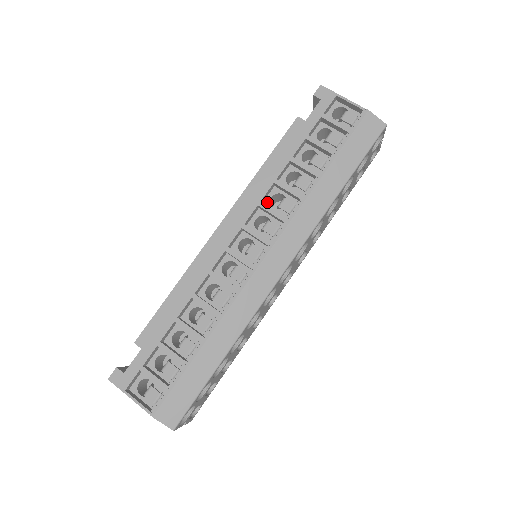
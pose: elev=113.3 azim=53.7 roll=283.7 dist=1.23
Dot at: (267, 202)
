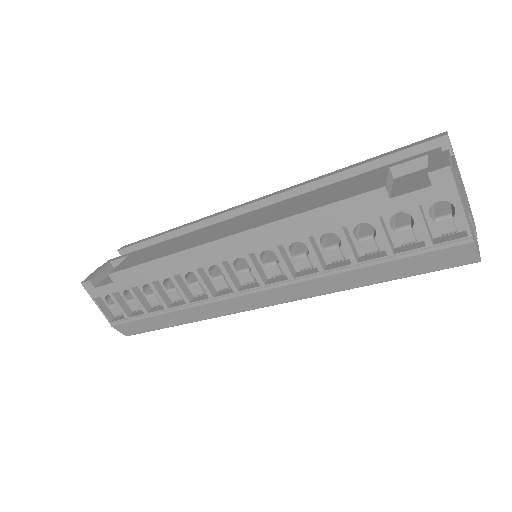
Dot at: (287, 243)
